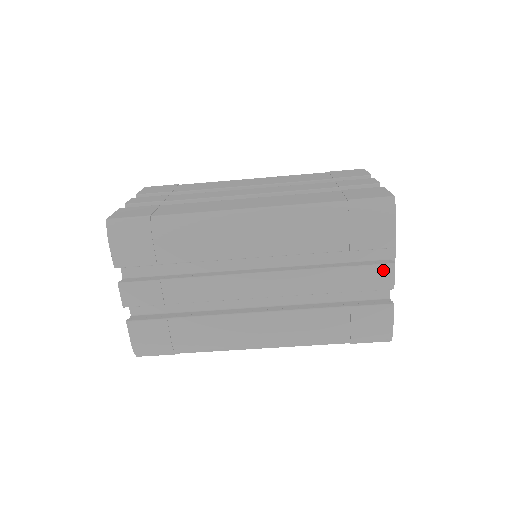
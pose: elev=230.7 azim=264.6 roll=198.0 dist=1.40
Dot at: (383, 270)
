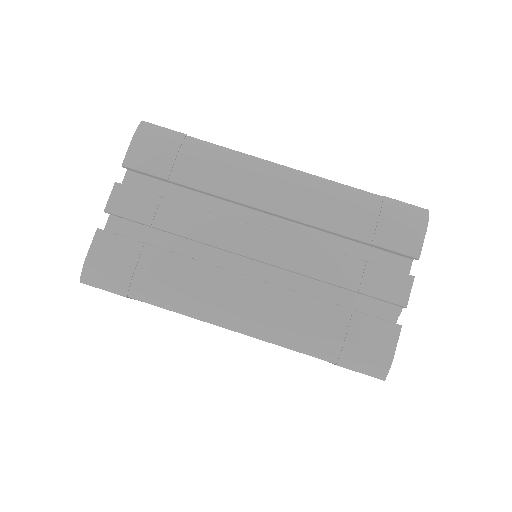
Dot at: (400, 279)
